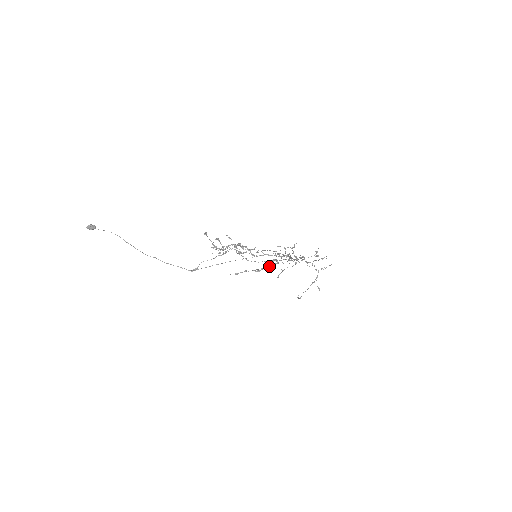
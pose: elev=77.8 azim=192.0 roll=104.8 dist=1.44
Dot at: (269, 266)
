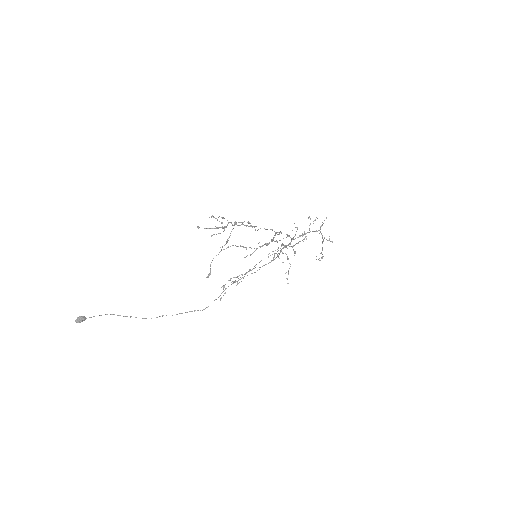
Dot at: occluded
